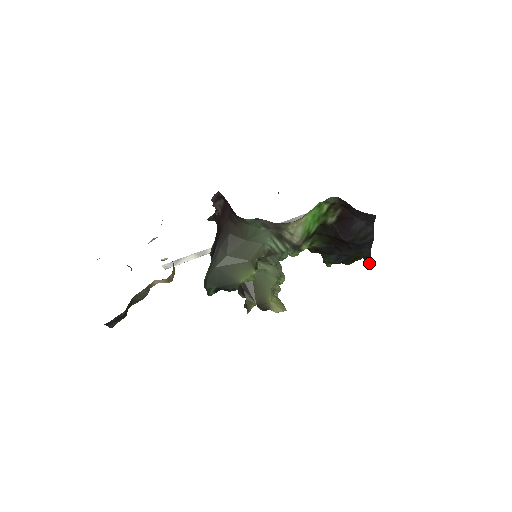
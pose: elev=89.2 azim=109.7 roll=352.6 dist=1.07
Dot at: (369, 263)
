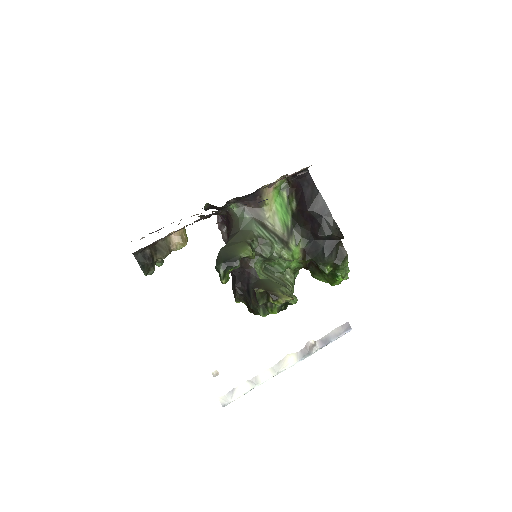
Dot at: (343, 237)
